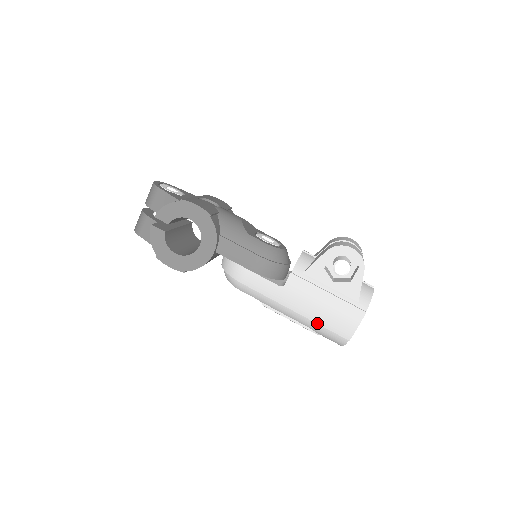
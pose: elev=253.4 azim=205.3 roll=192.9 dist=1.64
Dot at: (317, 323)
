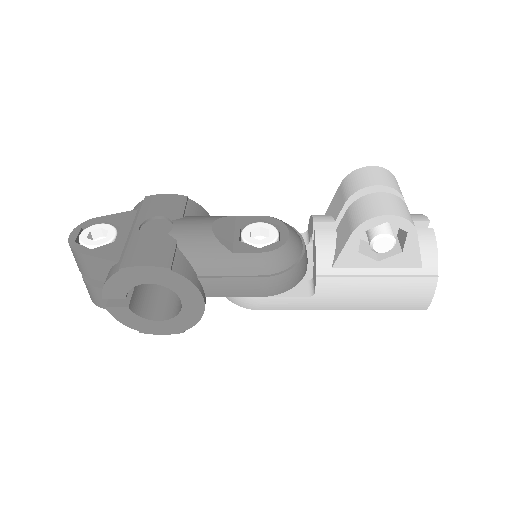
Dot at: occluded
